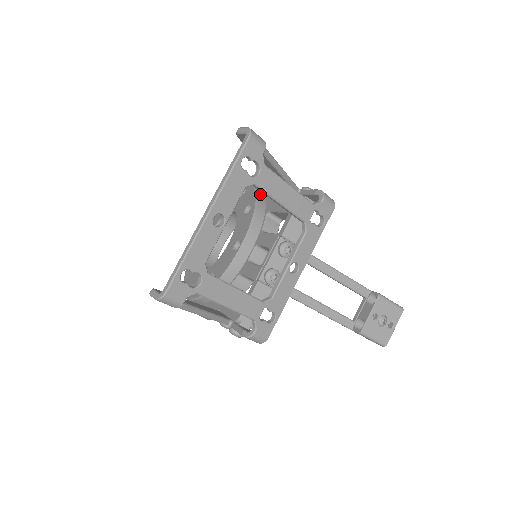
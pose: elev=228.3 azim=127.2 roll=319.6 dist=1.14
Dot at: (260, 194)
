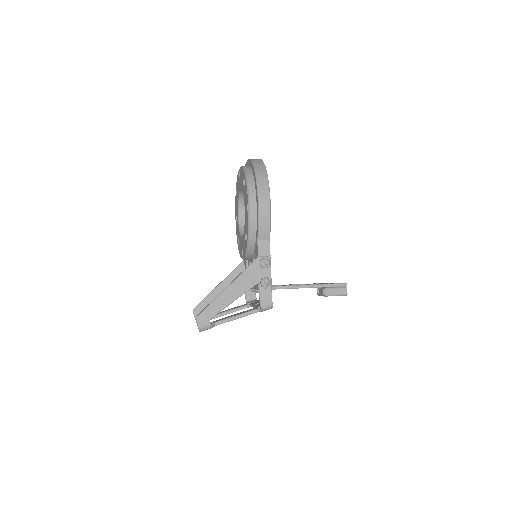
Dot at: (251, 235)
